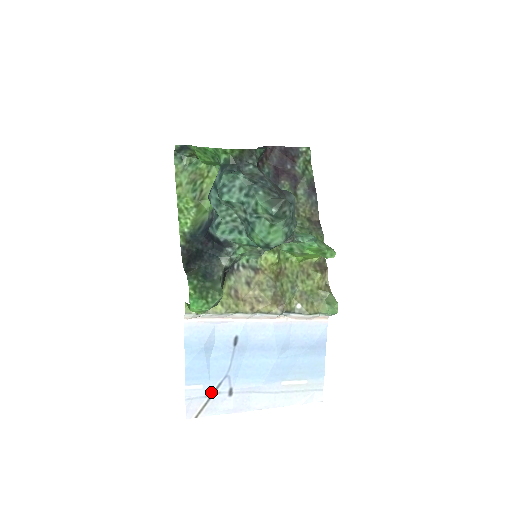
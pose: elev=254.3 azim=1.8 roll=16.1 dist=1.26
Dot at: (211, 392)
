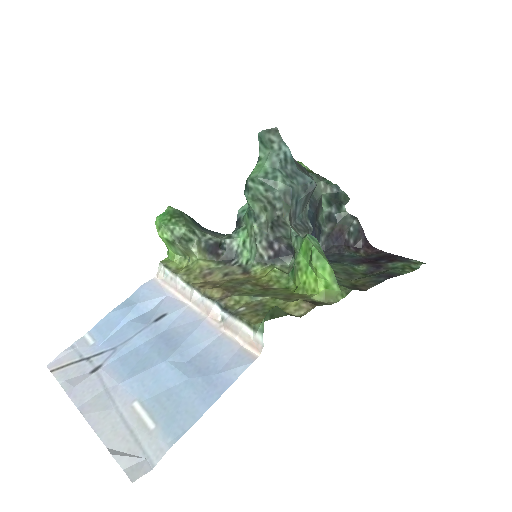
Dot at: (89, 355)
